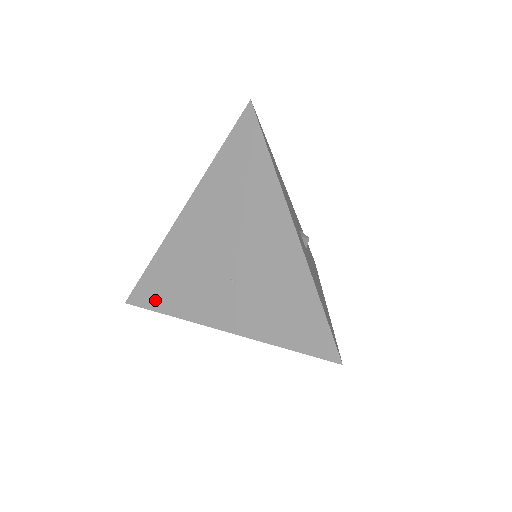
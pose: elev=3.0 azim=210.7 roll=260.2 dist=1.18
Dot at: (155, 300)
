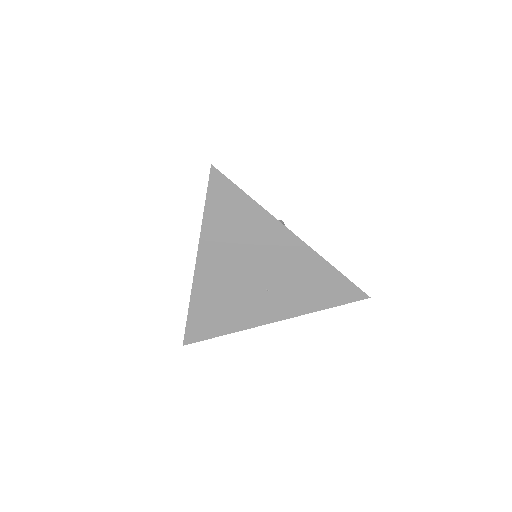
Dot at: (210, 331)
